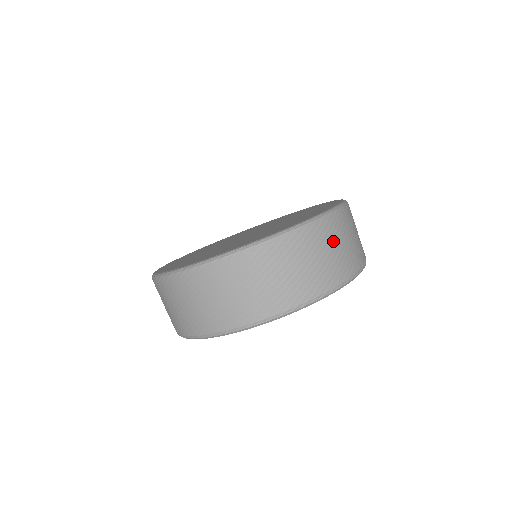
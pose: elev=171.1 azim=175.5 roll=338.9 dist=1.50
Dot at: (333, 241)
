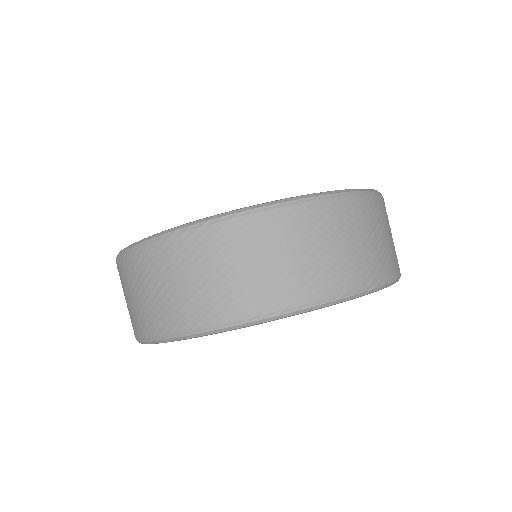
Dot at: occluded
